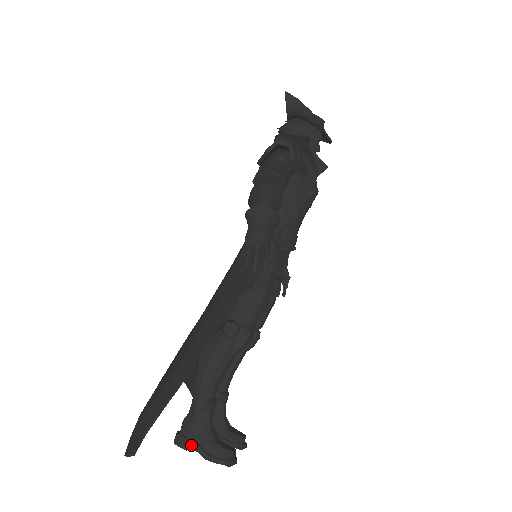
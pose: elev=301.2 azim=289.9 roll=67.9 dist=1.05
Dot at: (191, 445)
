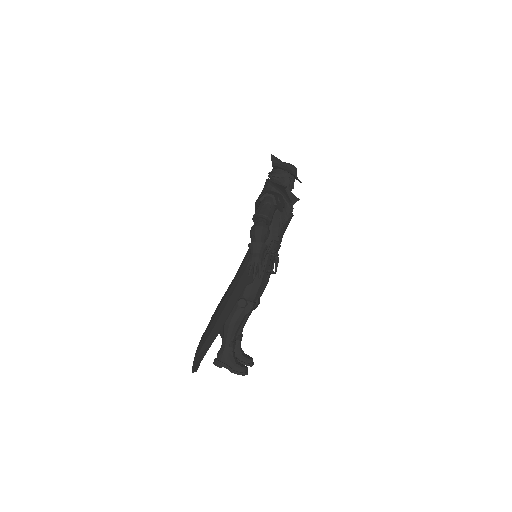
Dot at: (223, 365)
